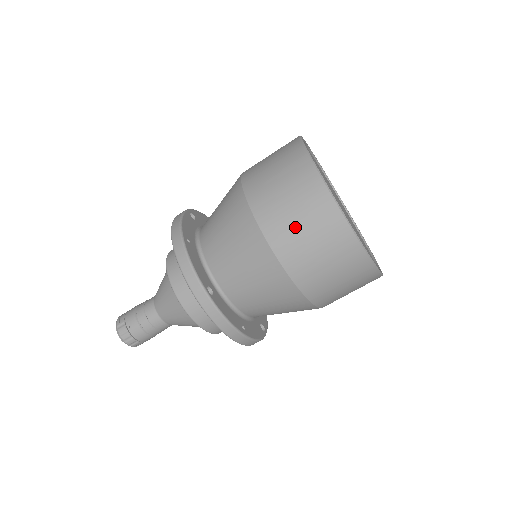
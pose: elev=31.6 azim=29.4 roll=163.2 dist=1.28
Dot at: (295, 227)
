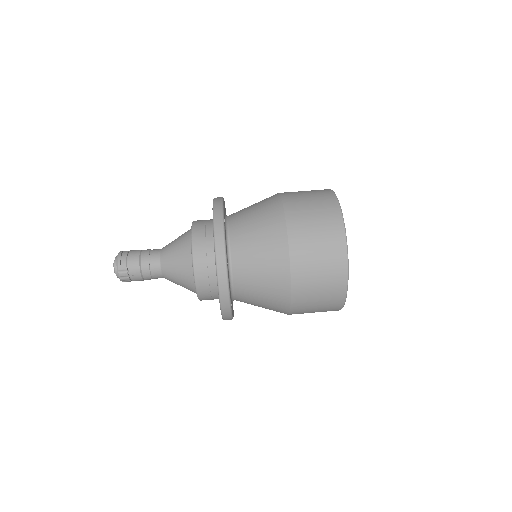
Dot at: (314, 297)
